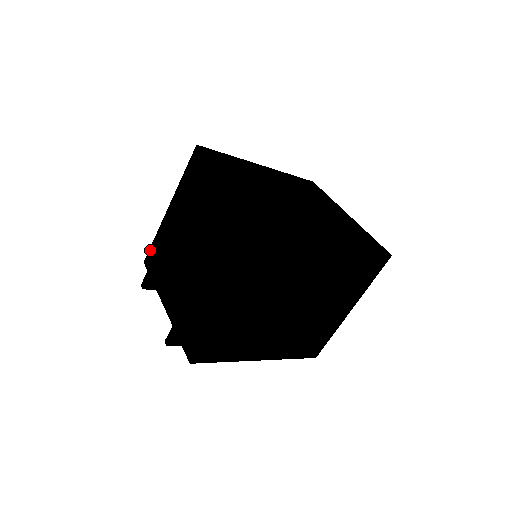
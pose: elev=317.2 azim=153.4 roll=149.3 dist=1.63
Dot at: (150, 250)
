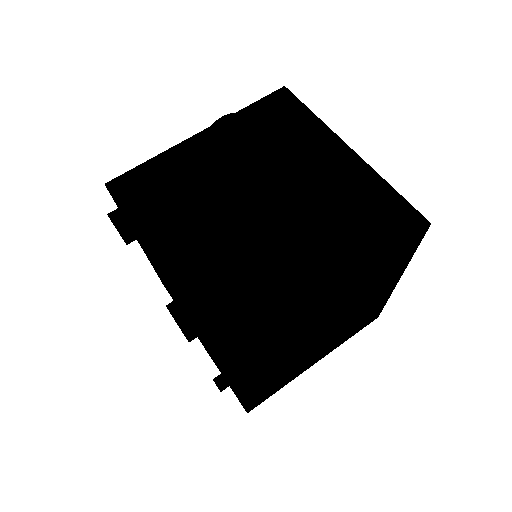
Dot at: (132, 172)
